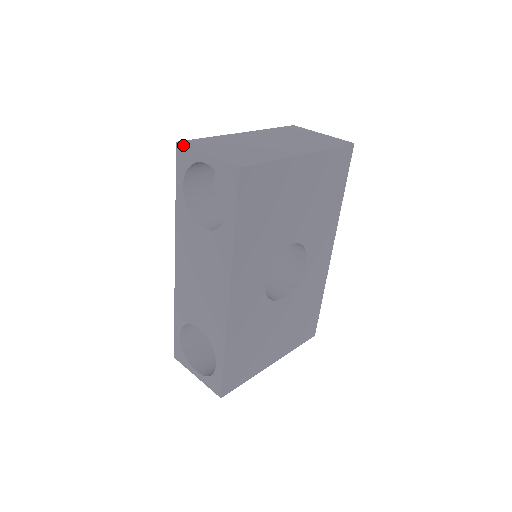
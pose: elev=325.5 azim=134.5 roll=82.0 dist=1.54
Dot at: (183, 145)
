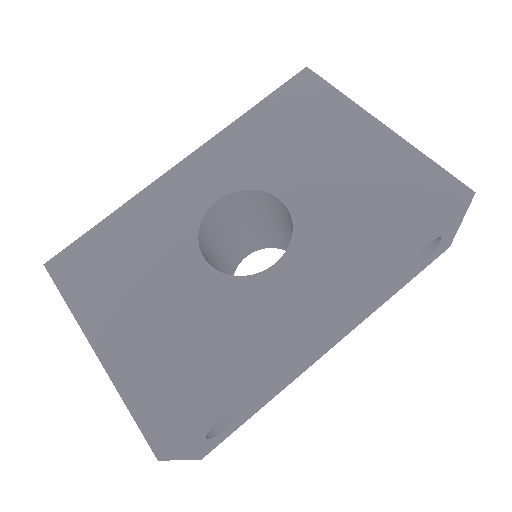
Dot at: occluded
